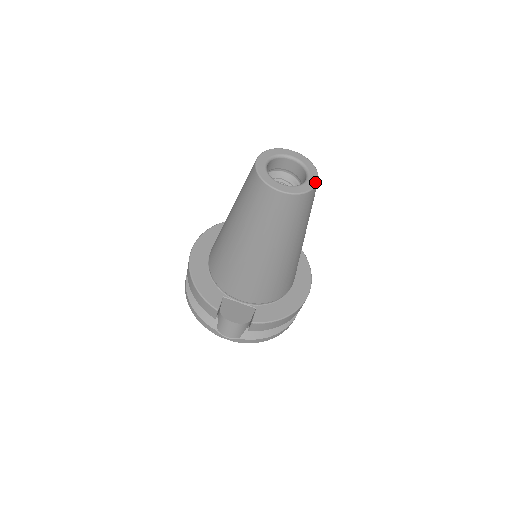
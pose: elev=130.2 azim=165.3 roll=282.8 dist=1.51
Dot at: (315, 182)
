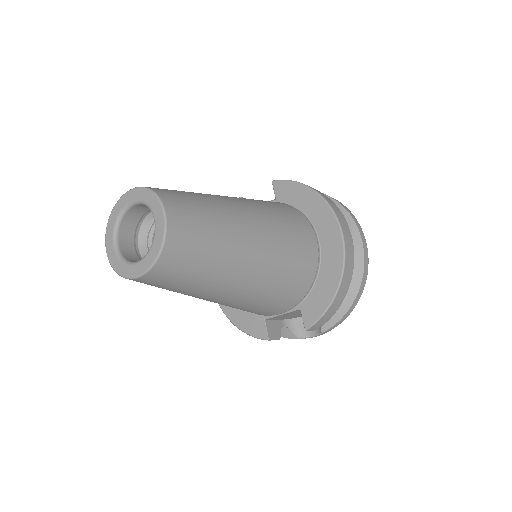
Dot at: (162, 222)
